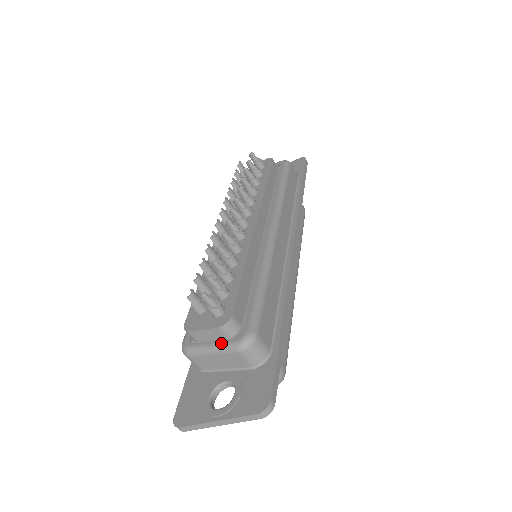
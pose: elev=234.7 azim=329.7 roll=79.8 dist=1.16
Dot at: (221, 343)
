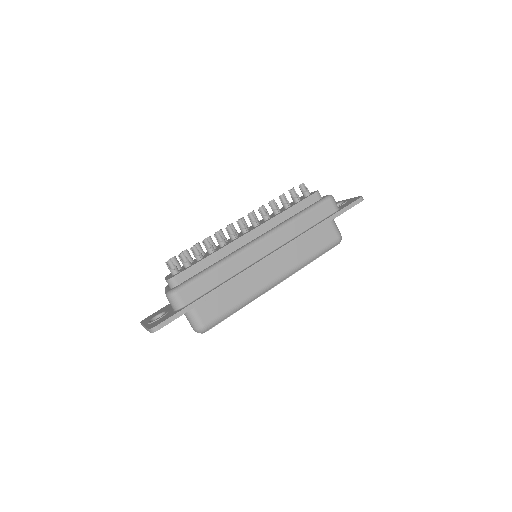
Dot at: (167, 290)
